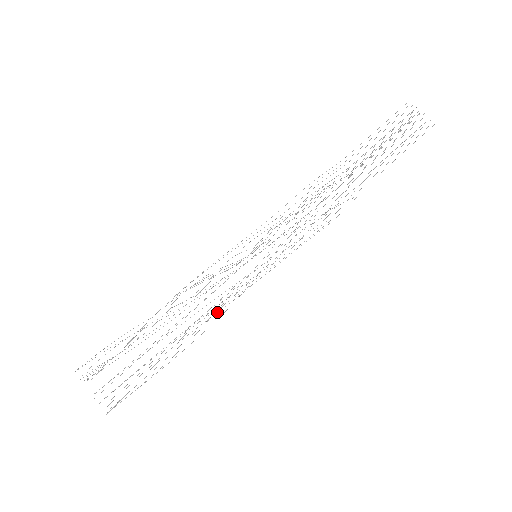
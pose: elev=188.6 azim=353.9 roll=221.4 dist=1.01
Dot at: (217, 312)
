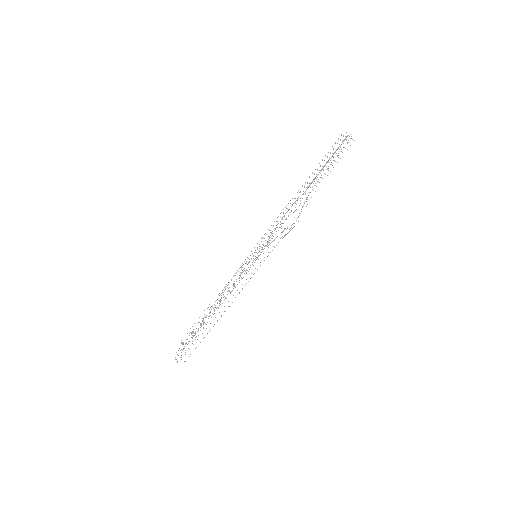
Dot at: (230, 292)
